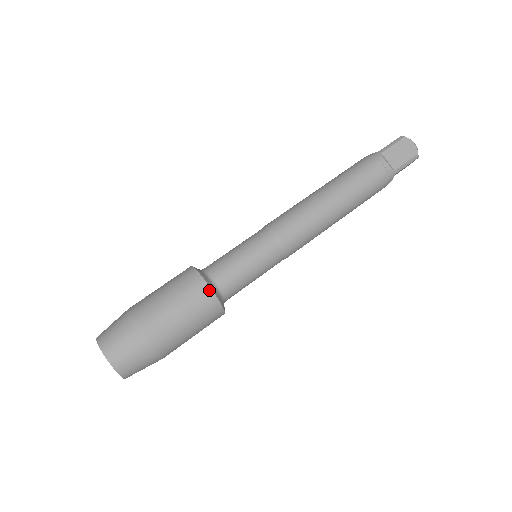
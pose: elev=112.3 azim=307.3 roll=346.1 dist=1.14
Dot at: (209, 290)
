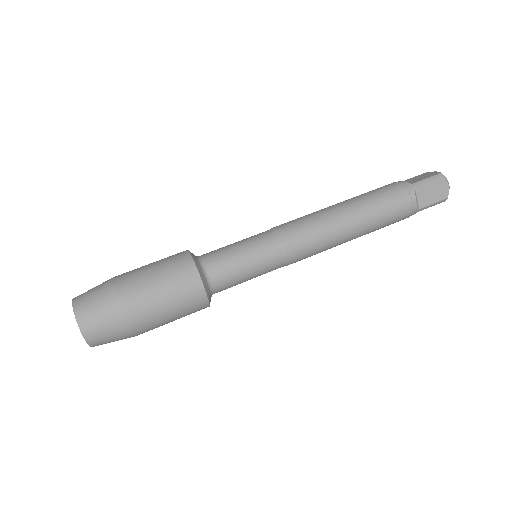
Dot at: (203, 290)
